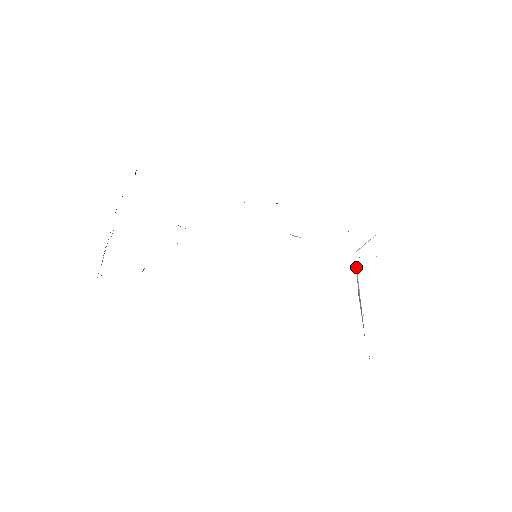
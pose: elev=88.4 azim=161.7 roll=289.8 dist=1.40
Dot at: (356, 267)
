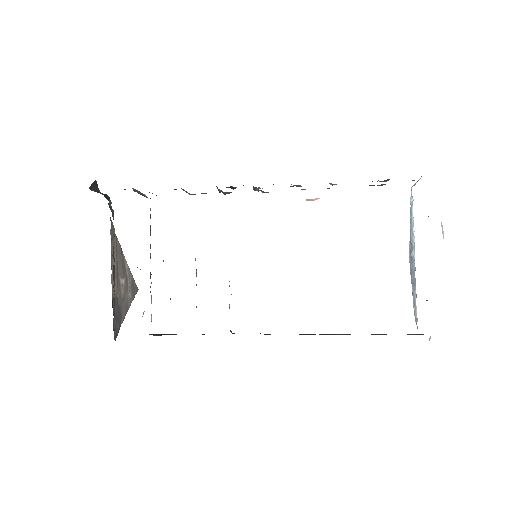
Dot at: (411, 214)
